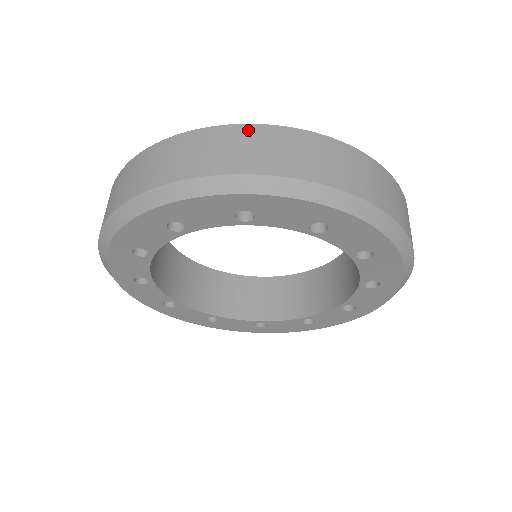
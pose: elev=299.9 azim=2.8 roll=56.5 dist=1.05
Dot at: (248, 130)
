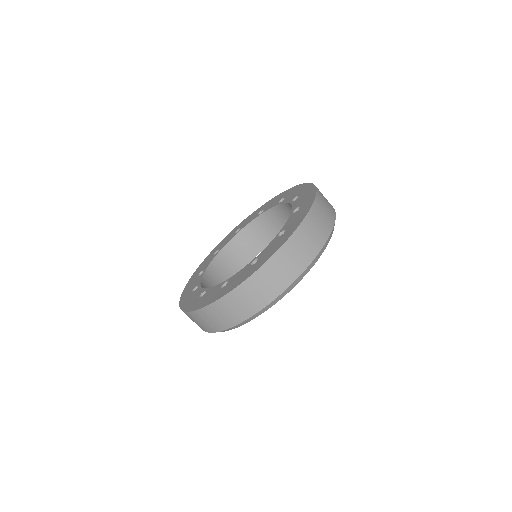
Dot at: (263, 271)
